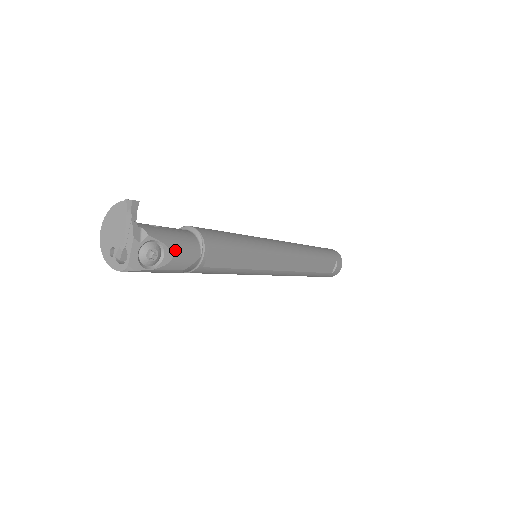
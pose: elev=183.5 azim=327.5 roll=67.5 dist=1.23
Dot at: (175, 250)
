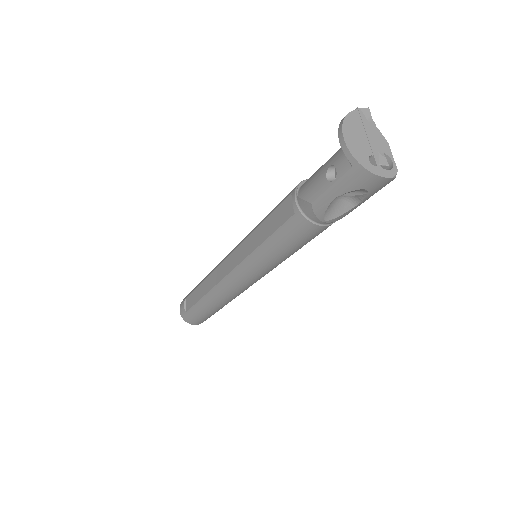
Dot at: occluded
